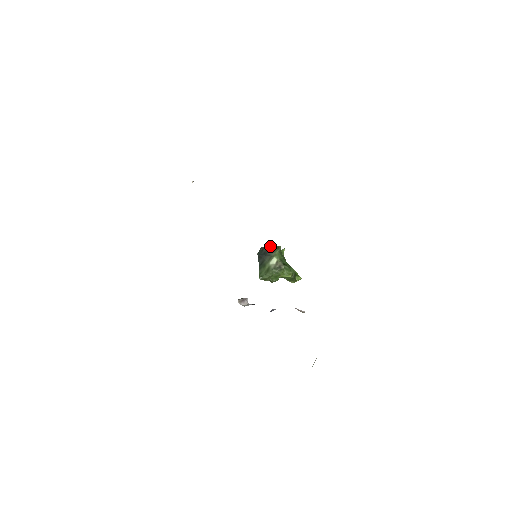
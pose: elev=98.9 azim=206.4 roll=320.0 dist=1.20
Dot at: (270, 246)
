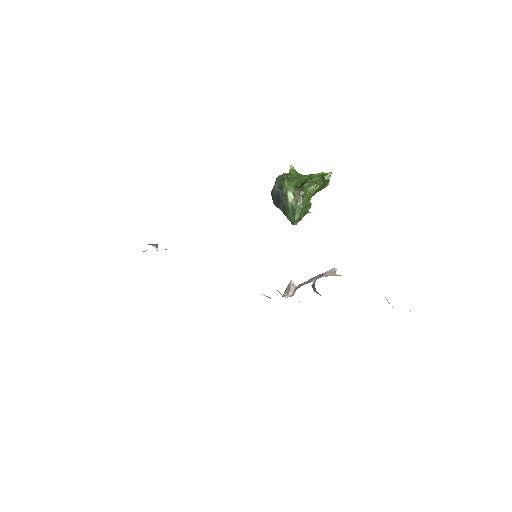
Dot at: (276, 184)
